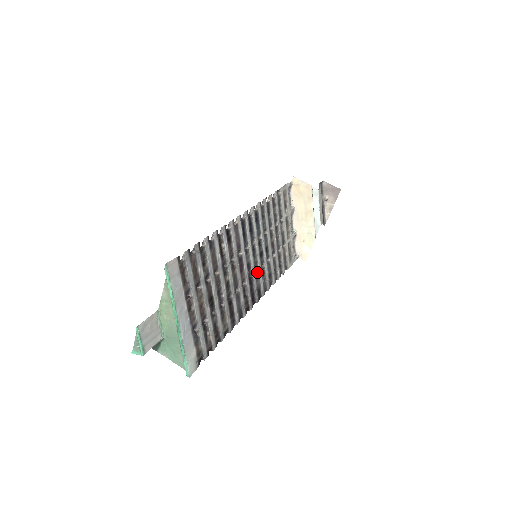
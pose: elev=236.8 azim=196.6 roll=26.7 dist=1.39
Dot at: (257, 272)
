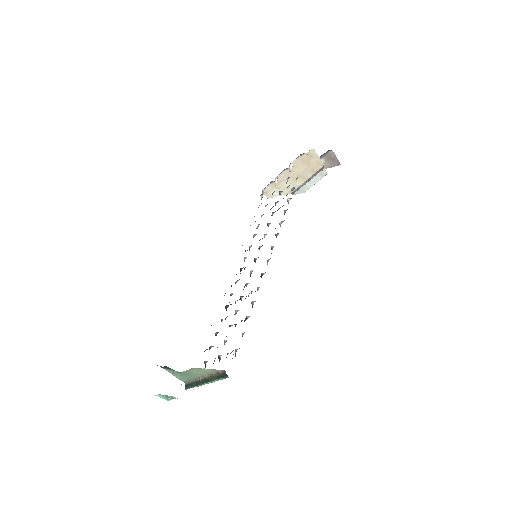
Dot at: (245, 258)
